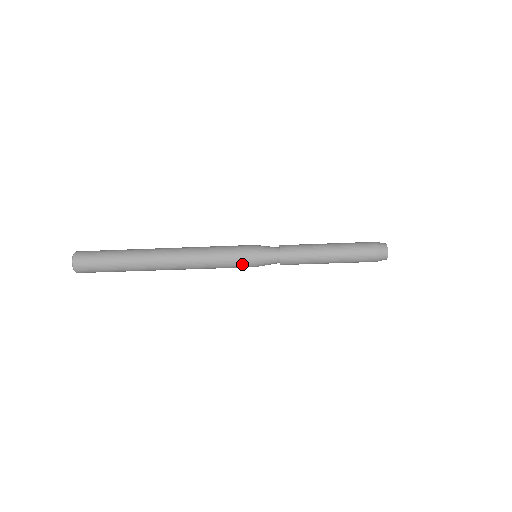
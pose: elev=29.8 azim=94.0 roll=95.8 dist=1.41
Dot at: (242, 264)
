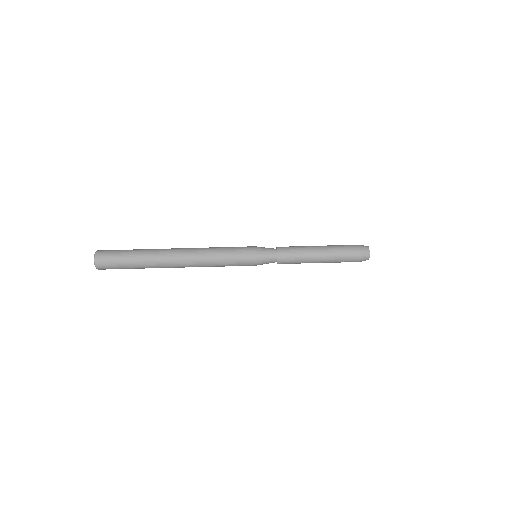
Dot at: (244, 265)
